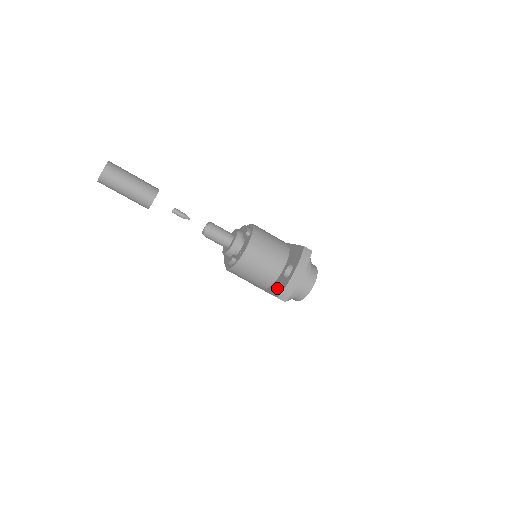
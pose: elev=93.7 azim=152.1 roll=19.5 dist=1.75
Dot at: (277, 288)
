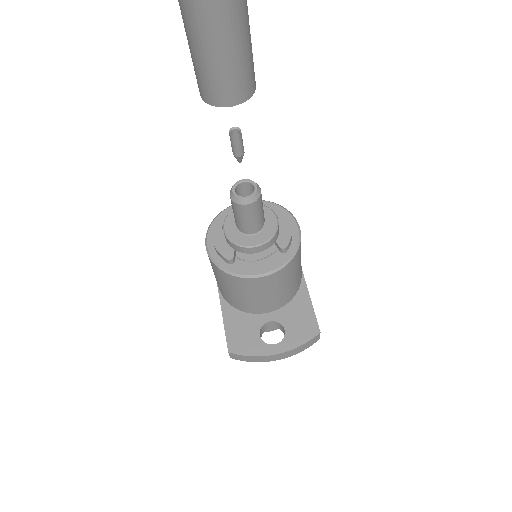
Dot at: (239, 333)
